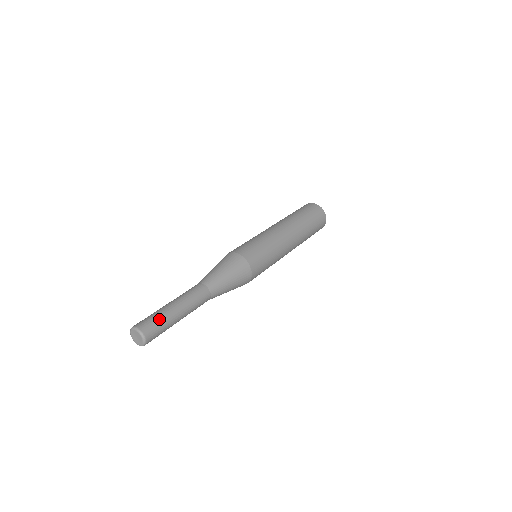
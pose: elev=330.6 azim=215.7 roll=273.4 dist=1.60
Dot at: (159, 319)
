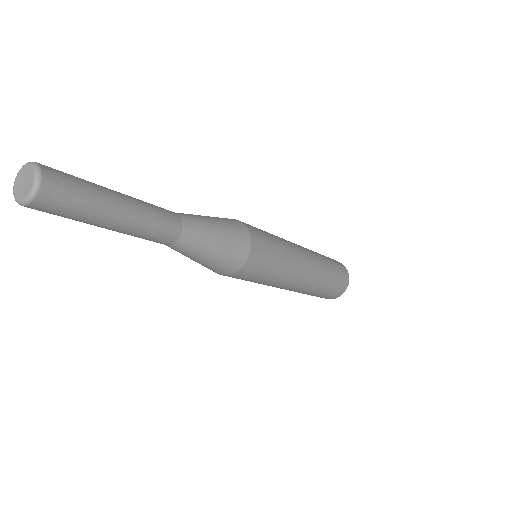
Dot at: (83, 181)
